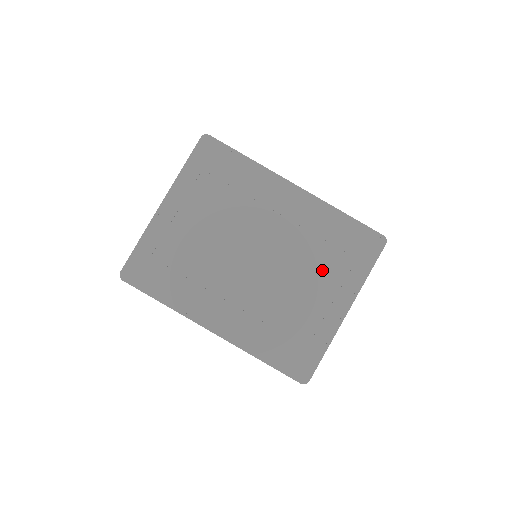
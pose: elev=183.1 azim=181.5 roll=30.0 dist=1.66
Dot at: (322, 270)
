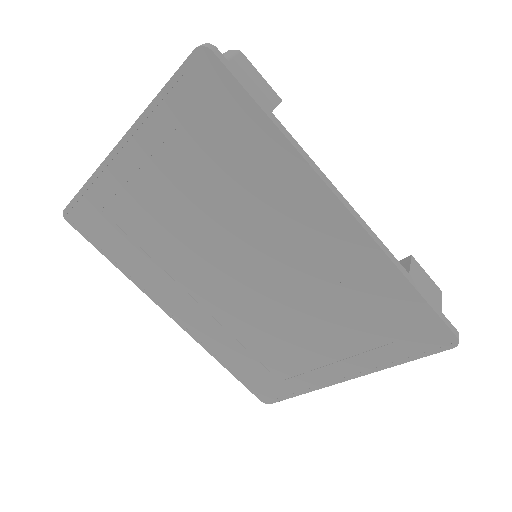
Dot at: (335, 329)
